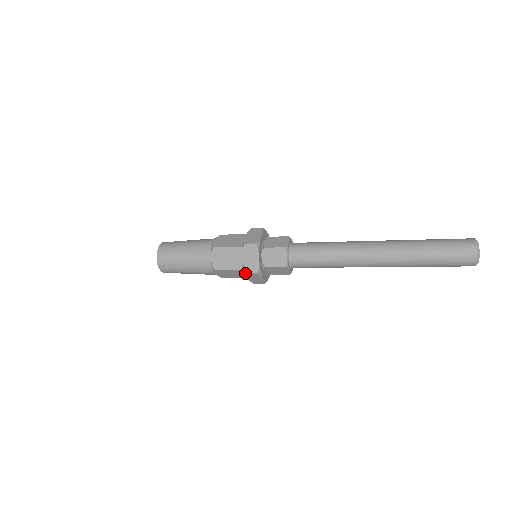
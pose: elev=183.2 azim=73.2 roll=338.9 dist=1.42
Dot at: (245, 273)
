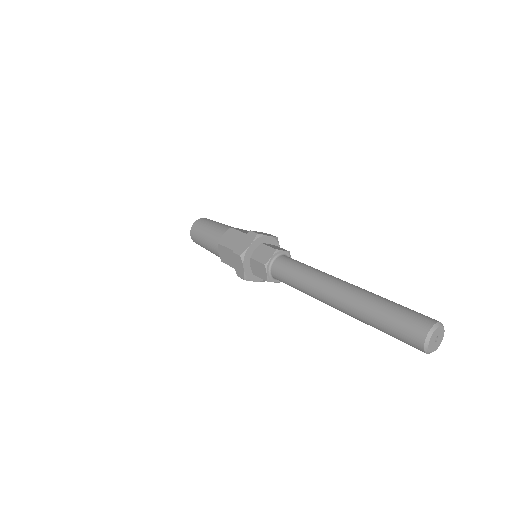
Dot at: occluded
